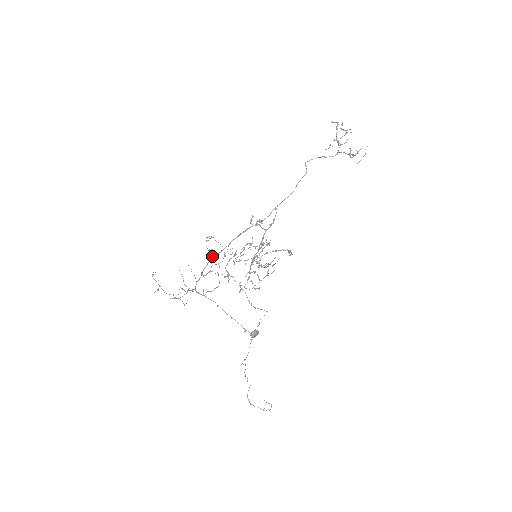
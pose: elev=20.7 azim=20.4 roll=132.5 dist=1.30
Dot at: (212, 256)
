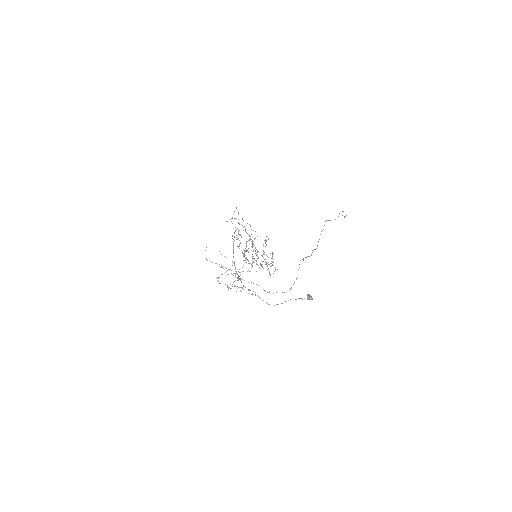
Dot at: occluded
